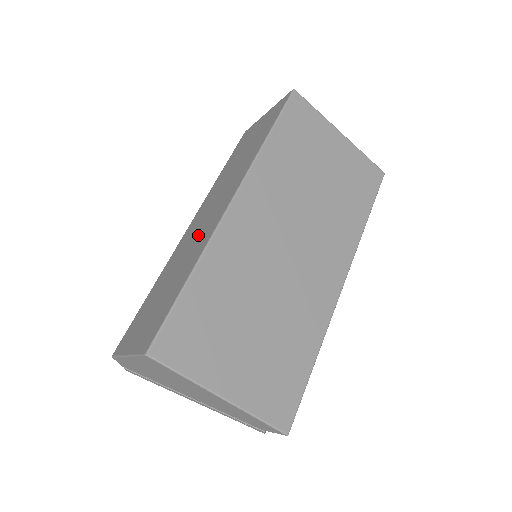
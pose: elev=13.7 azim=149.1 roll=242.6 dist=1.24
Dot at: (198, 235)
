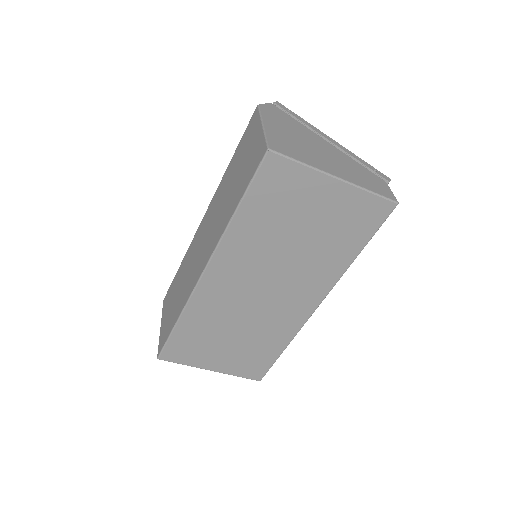
Dot at: (193, 266)
